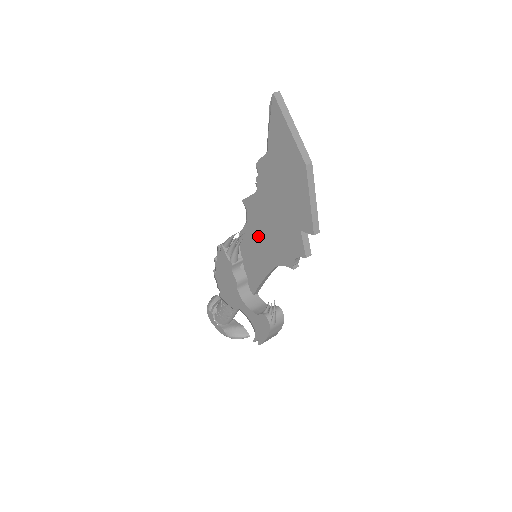
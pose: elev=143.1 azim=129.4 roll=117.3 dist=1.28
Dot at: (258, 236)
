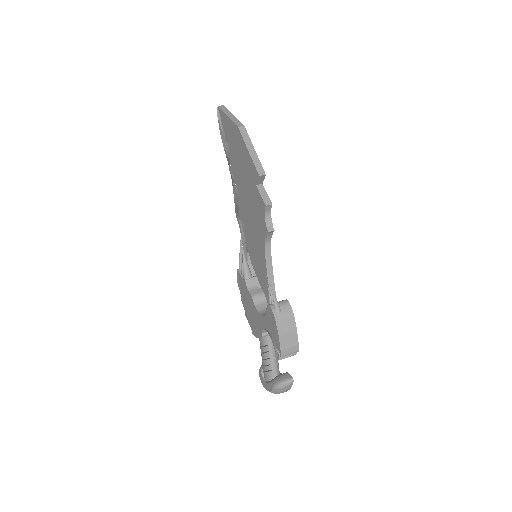
Dot at: (251, 234)
